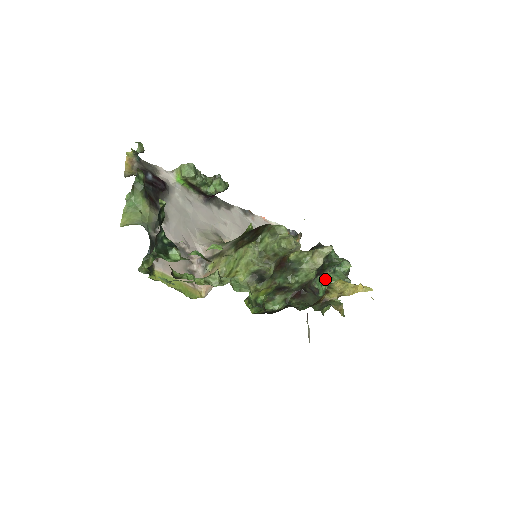
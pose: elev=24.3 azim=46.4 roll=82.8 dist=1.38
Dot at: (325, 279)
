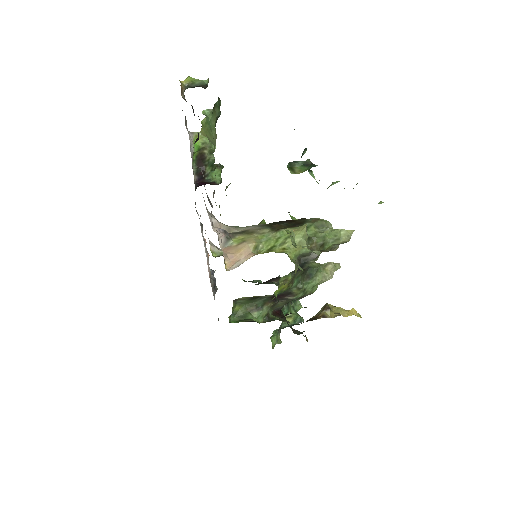
Dot at: (287, 310)
